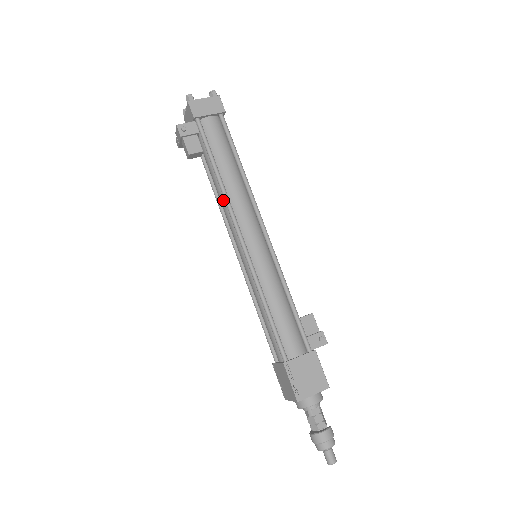
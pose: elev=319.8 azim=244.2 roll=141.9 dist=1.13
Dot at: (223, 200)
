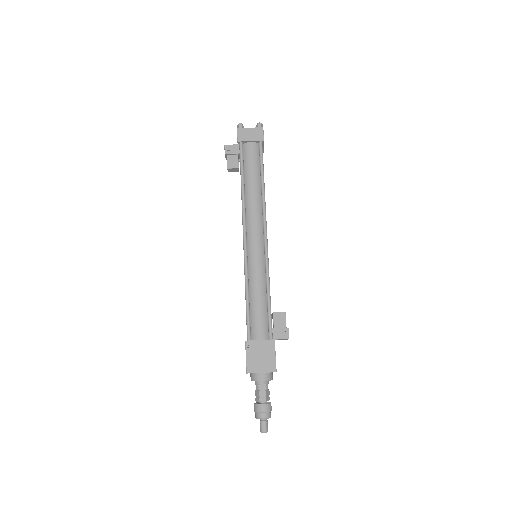
Dot at: occluded
